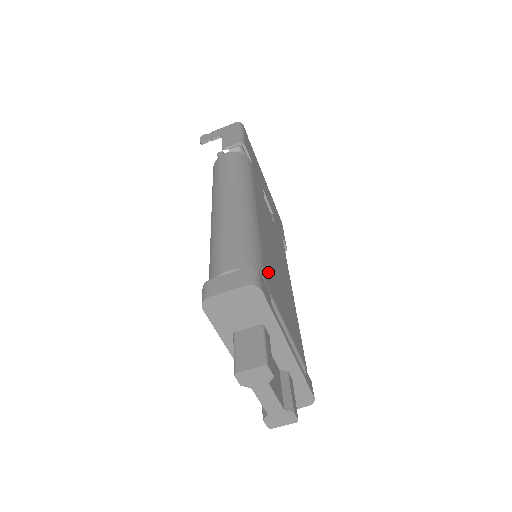
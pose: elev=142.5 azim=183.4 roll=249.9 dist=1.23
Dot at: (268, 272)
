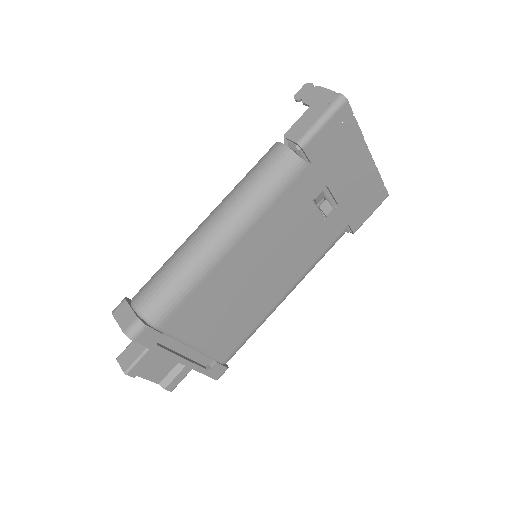
Dot at: (186, 312)
